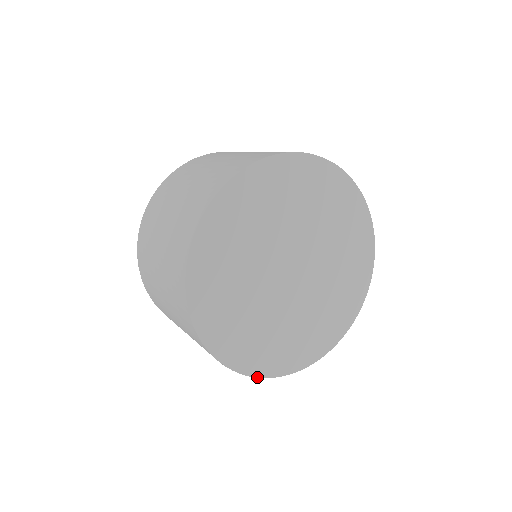
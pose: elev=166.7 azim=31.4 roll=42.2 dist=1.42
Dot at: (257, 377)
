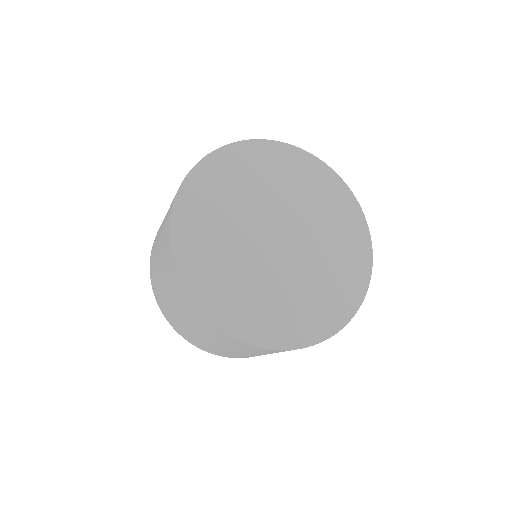
Dot at: occluded
